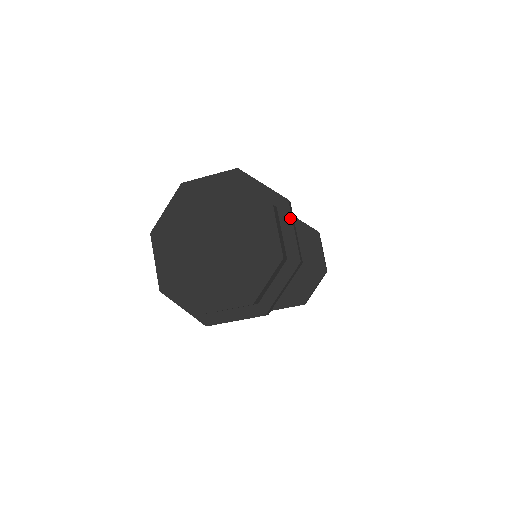
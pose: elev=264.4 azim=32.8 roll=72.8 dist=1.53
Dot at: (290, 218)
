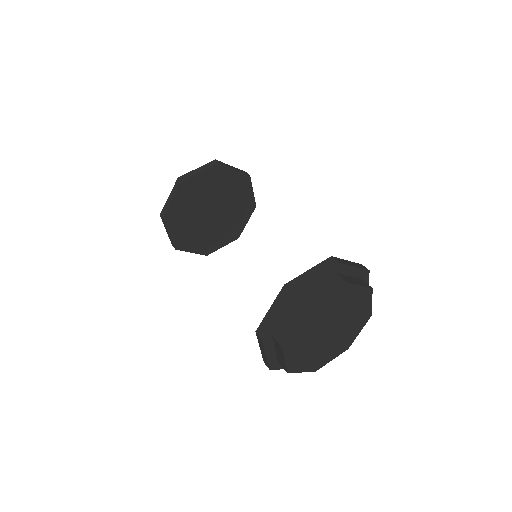
Dot at: (368, 282)
